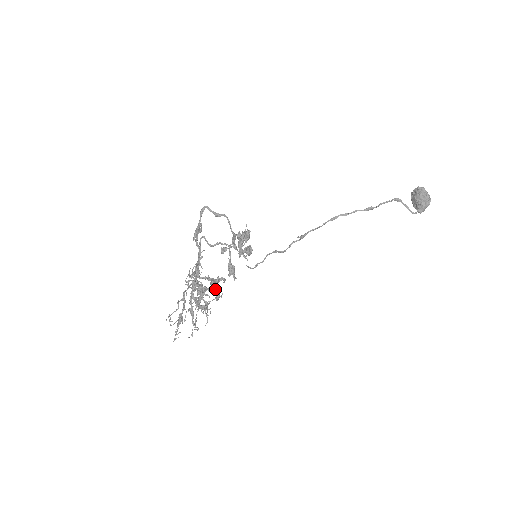
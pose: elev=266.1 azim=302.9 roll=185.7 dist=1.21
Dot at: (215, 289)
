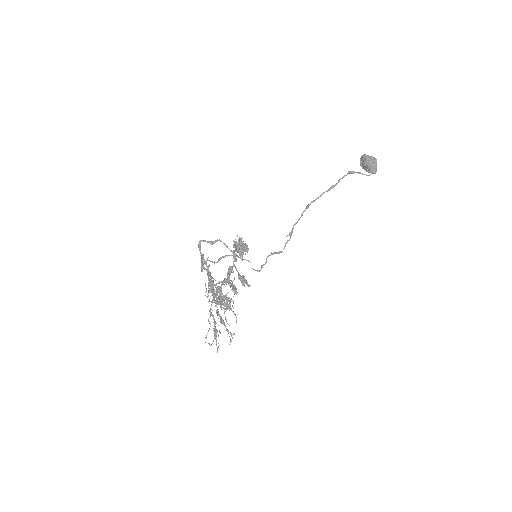
Dot at: (229, 283)
